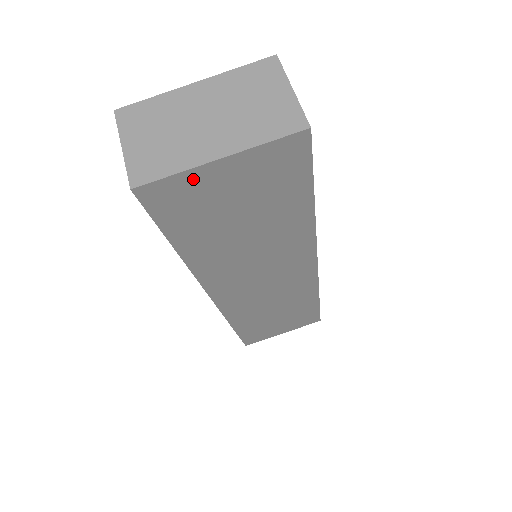
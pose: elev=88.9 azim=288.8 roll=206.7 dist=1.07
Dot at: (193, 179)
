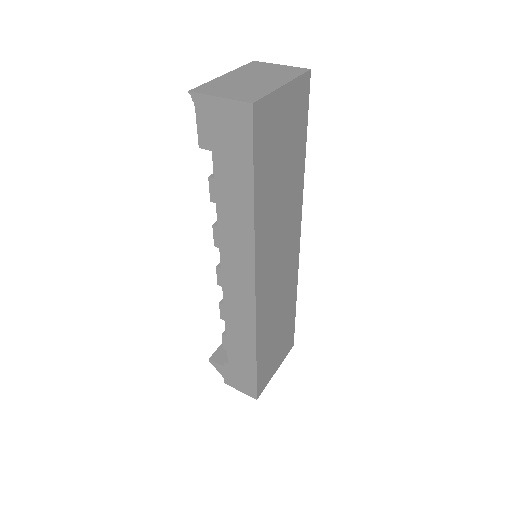
Dot at: (273, 103)
